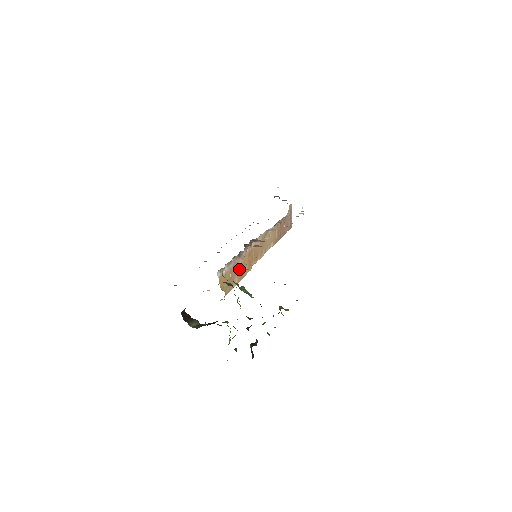
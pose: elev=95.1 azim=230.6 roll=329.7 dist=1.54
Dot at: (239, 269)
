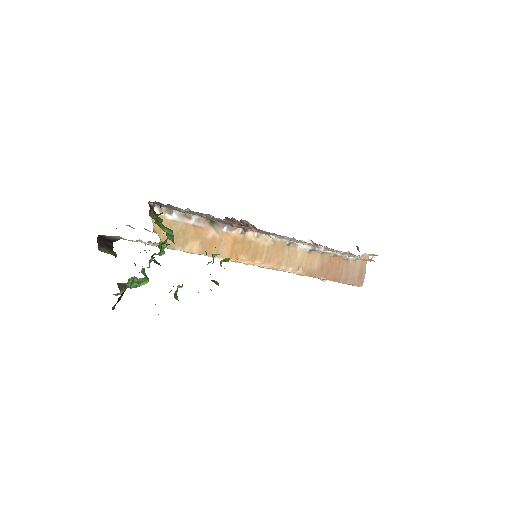
Dot at: (206, 239)
